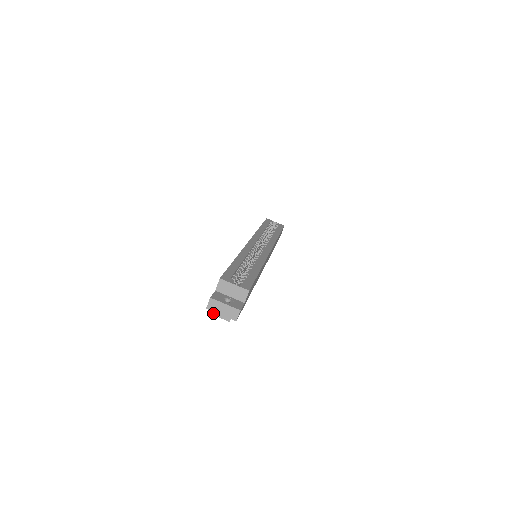
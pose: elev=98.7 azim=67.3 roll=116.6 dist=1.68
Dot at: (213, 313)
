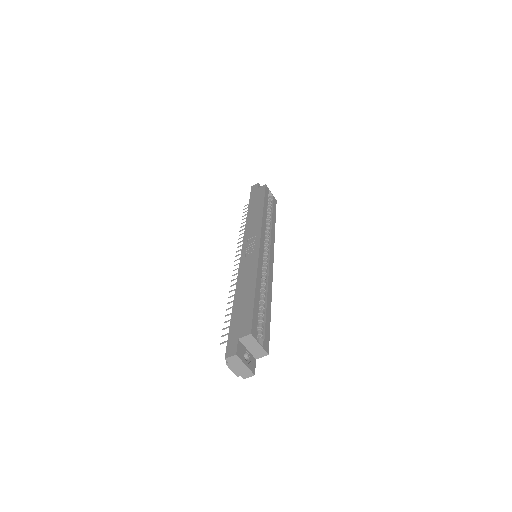
Dot at: (228, 365)
